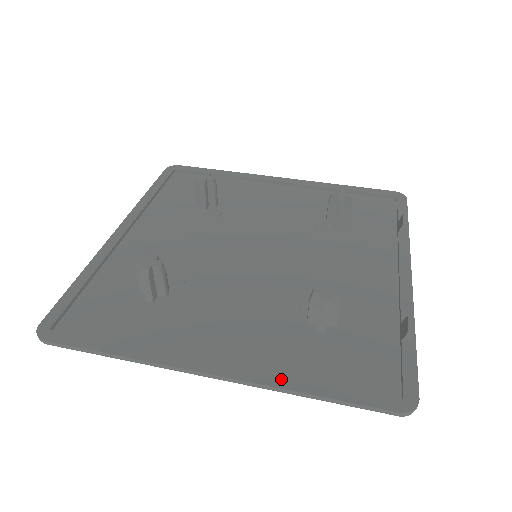
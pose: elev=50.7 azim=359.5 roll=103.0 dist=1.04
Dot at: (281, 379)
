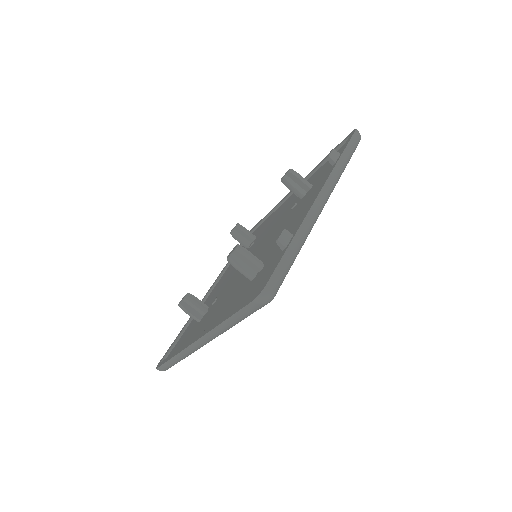
Dot at: (216, 323)
